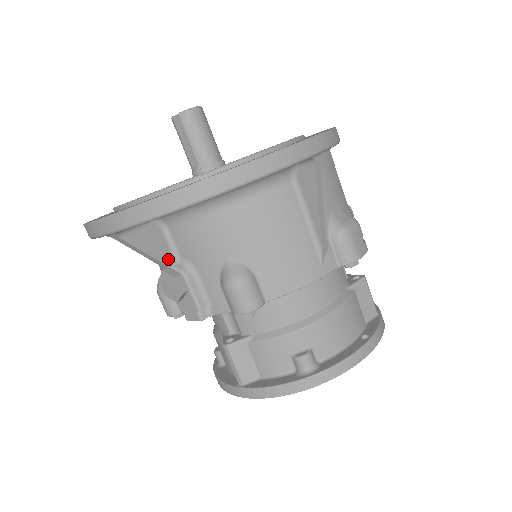
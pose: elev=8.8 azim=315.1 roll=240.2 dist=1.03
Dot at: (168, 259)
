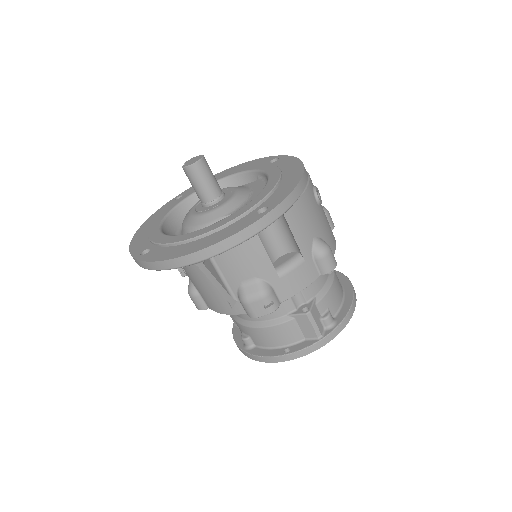
Dot at: occluded
